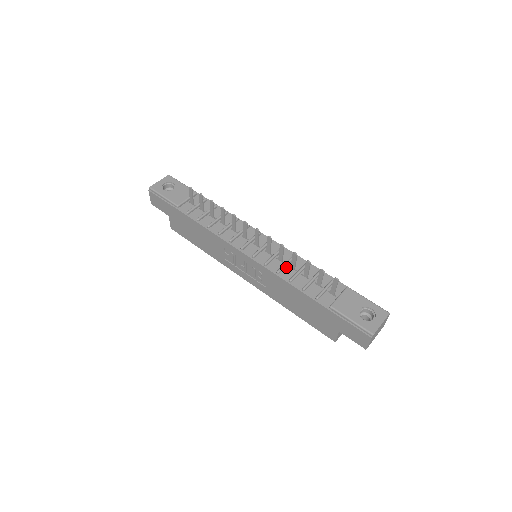
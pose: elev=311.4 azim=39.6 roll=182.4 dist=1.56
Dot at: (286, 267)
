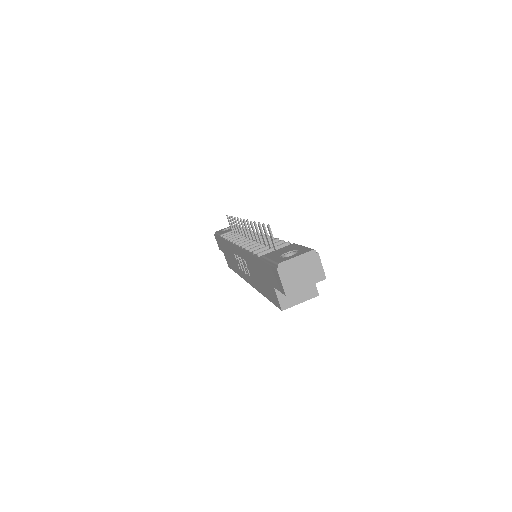
Dot at: occluded
